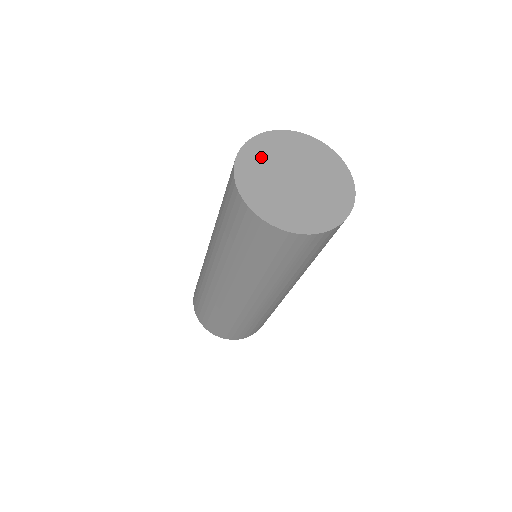
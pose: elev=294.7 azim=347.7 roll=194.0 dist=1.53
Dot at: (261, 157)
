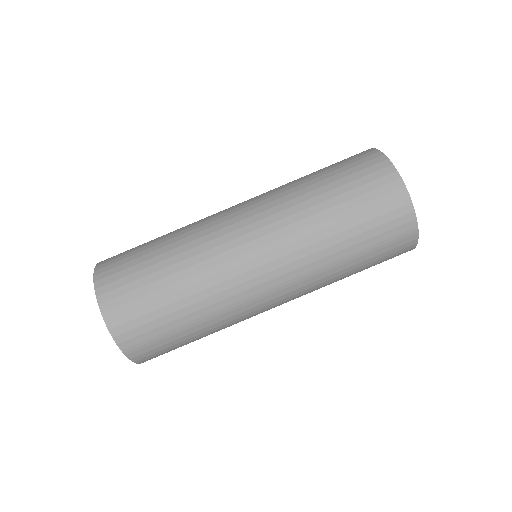
Dot at: occluded
